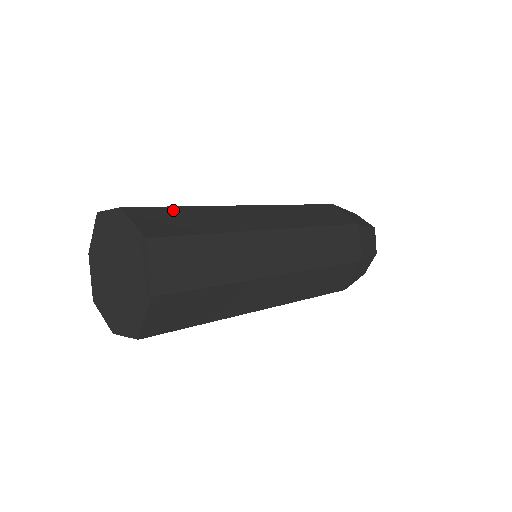
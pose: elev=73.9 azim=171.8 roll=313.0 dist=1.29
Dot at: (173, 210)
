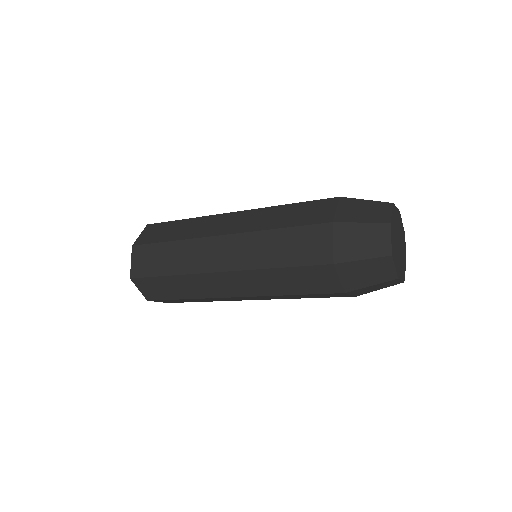
Dot at: (158, 247)
